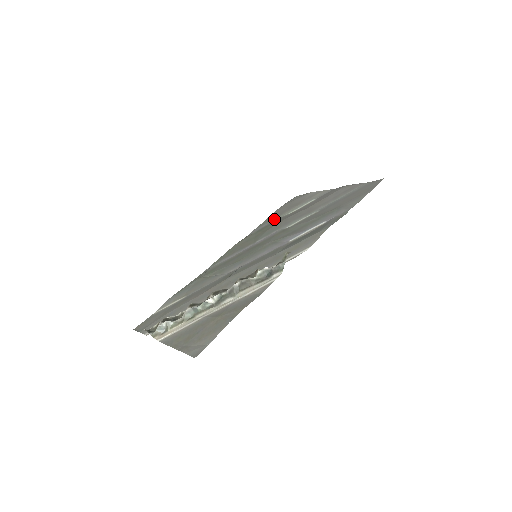
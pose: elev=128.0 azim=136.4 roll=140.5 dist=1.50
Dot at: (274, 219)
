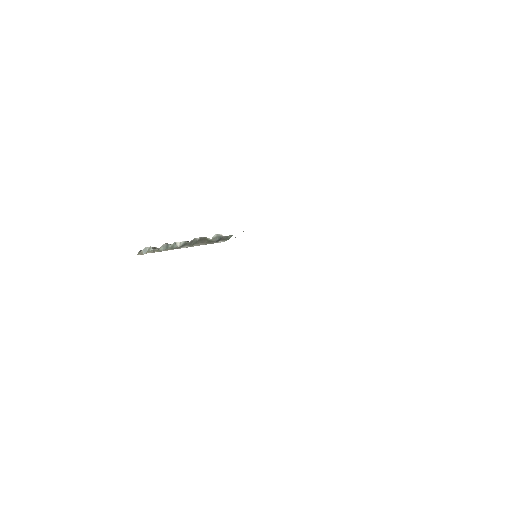
Dot at: occluded
